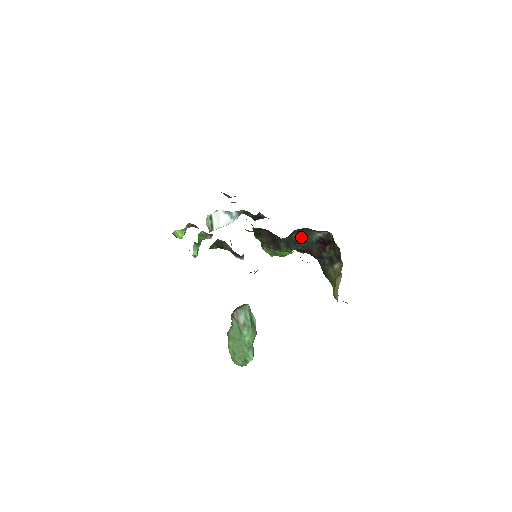
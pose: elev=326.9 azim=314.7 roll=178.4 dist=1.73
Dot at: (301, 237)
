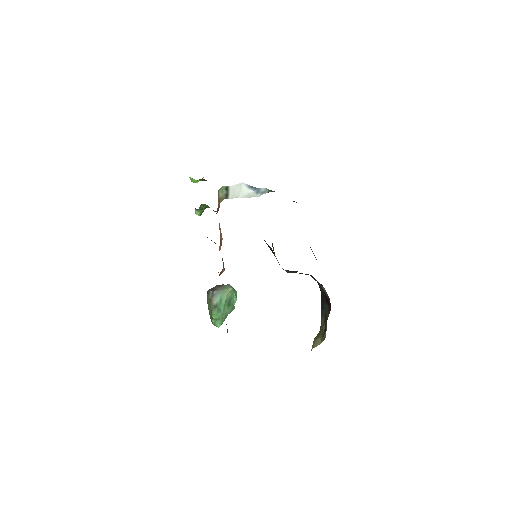
Dot at: occluded
